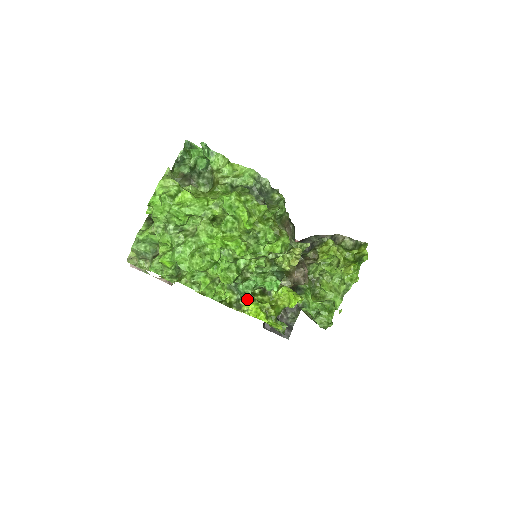
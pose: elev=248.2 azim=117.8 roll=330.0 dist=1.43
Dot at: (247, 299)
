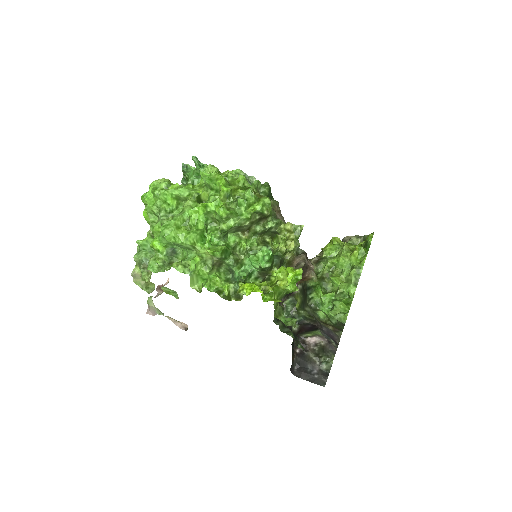
Dot at: occluded
